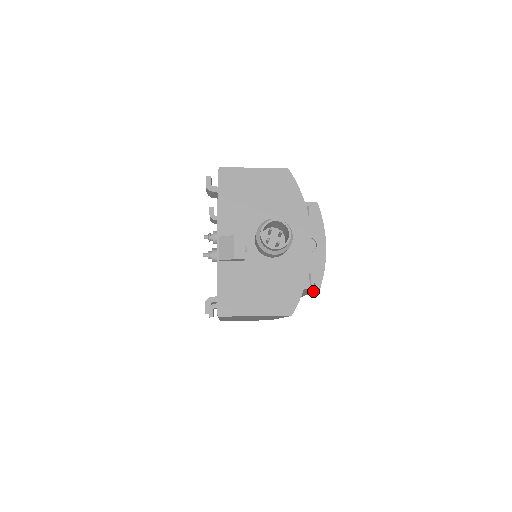
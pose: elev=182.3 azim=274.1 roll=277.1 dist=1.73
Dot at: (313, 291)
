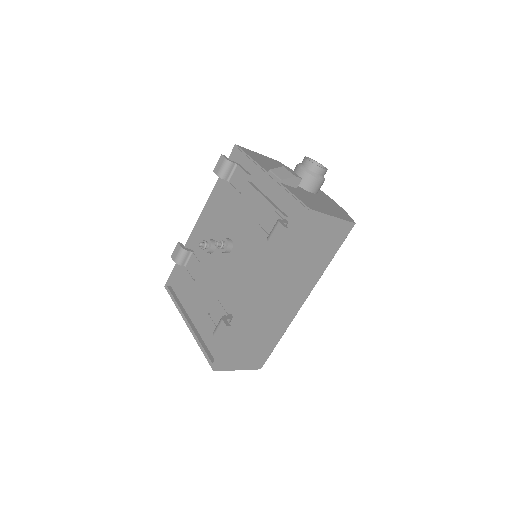
Dot at: occluded
